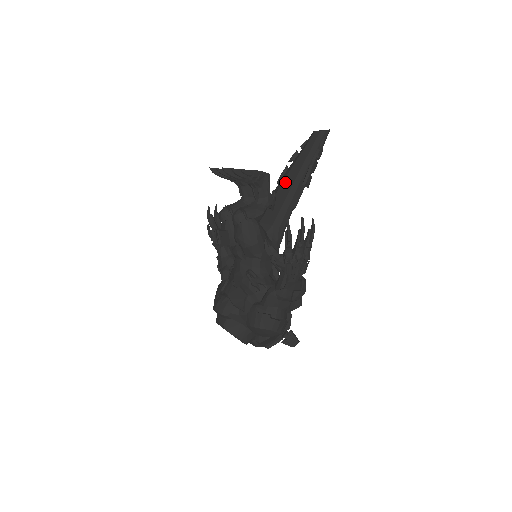
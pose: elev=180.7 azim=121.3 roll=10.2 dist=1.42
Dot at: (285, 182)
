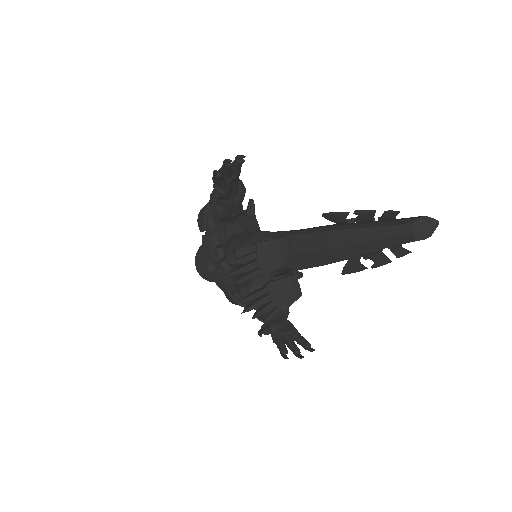
Dot at: (326, 253)
